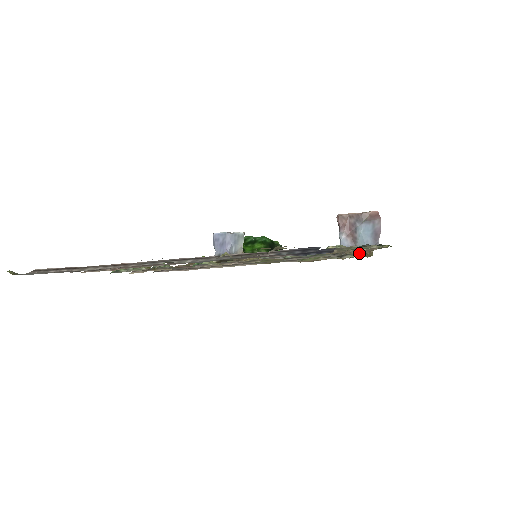
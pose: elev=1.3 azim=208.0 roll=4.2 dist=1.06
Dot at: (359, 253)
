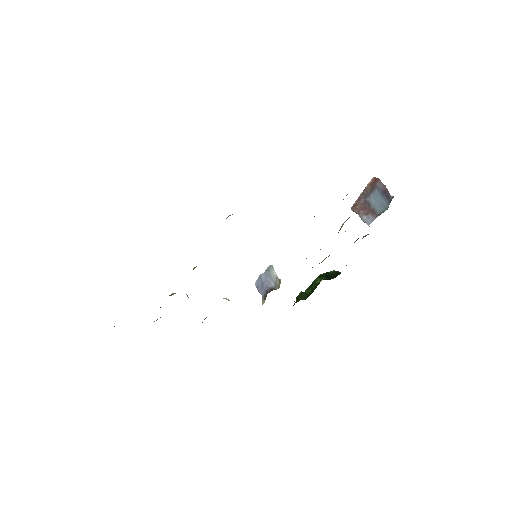
Dot at: occluded
